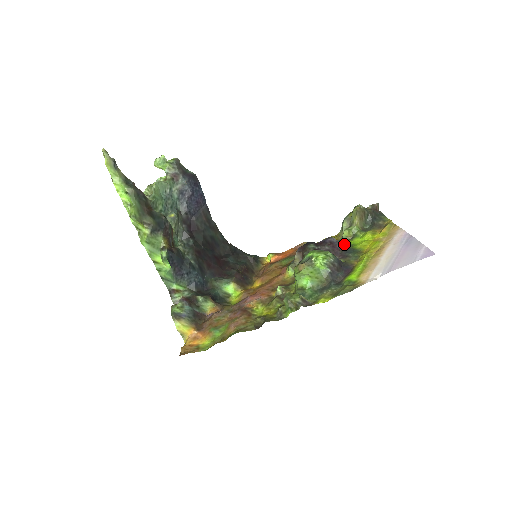
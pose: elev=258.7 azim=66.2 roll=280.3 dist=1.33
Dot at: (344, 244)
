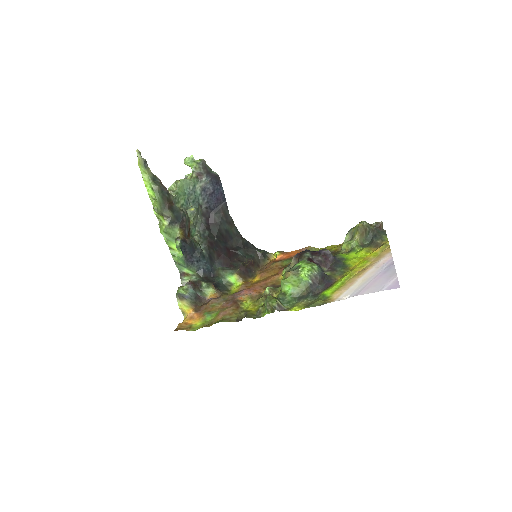
Dot at: (338, 257)
